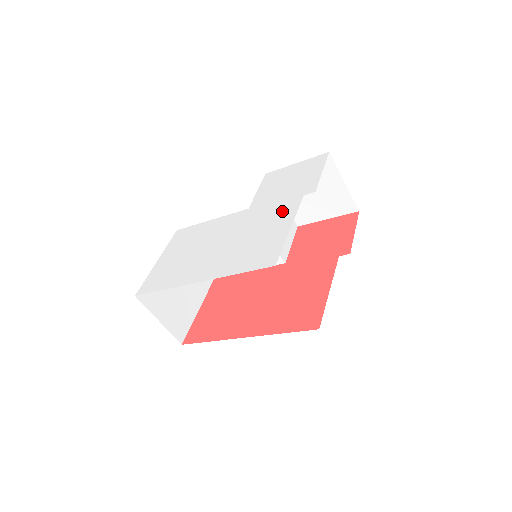
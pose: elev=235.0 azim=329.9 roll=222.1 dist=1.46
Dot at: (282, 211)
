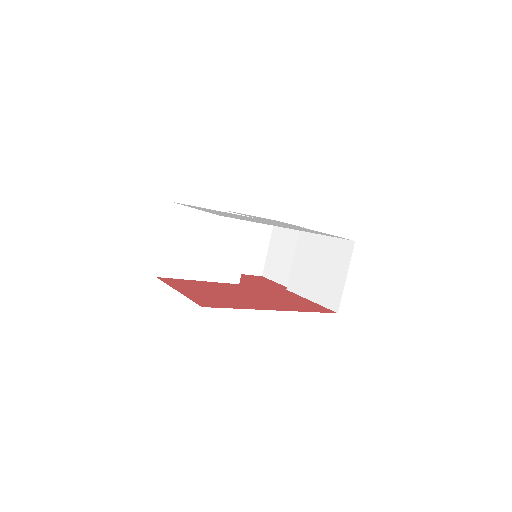
Dot at: occluded
